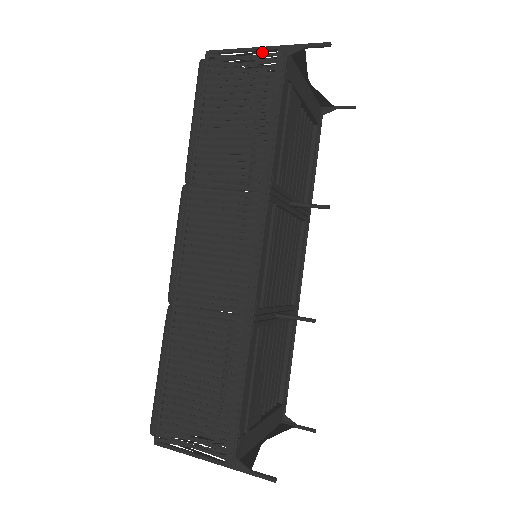
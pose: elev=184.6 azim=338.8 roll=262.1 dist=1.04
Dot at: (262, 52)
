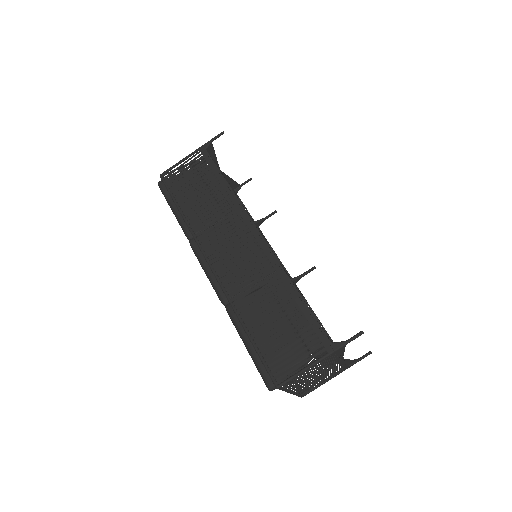
Dot at: occluded
